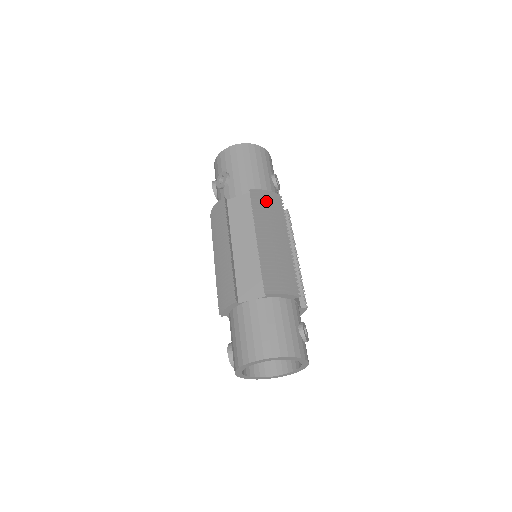
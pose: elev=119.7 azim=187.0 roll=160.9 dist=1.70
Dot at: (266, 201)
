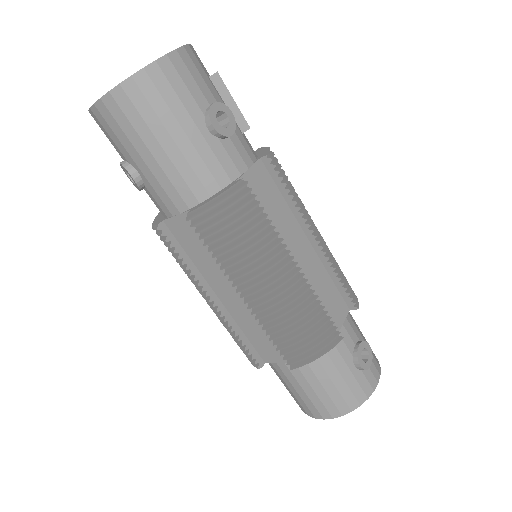
Dot at: (225, 226)
